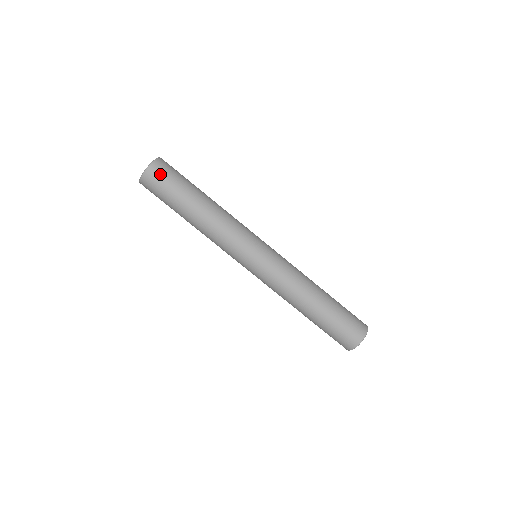
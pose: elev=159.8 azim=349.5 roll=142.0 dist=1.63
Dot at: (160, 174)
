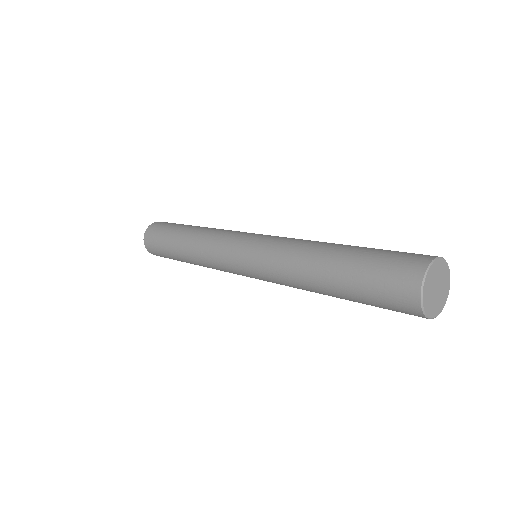
Dot at: (152, 234)
